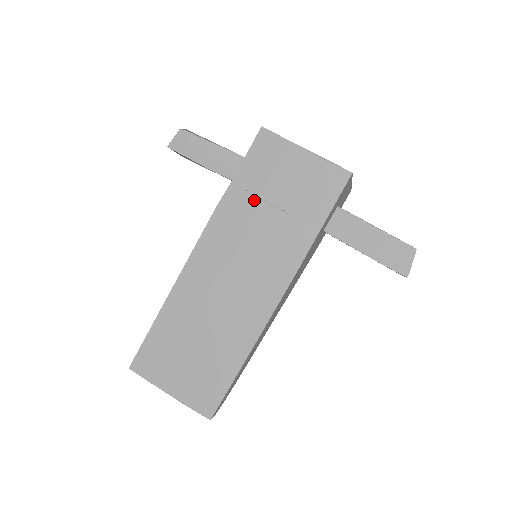
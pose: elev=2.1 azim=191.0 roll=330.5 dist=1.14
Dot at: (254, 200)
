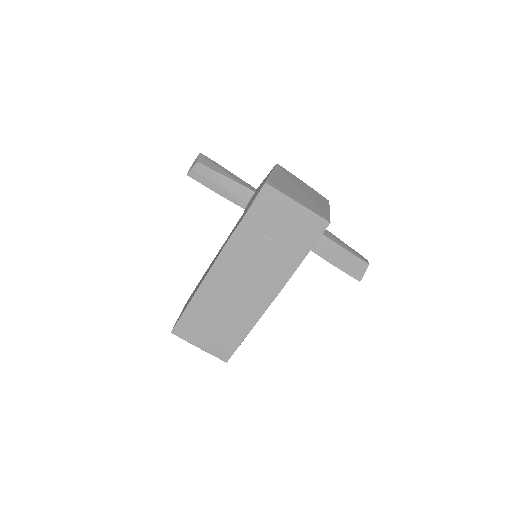
Dot at: (258, 235)
